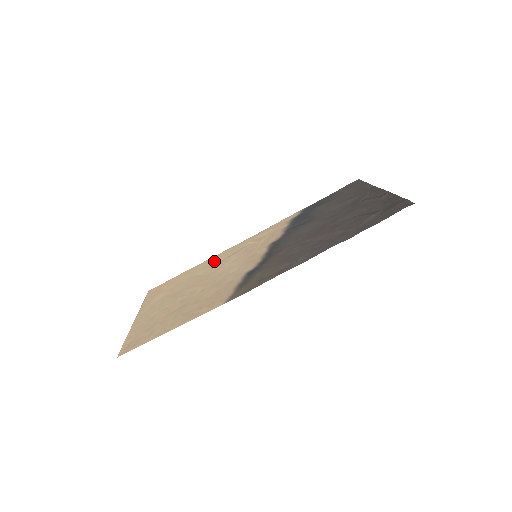
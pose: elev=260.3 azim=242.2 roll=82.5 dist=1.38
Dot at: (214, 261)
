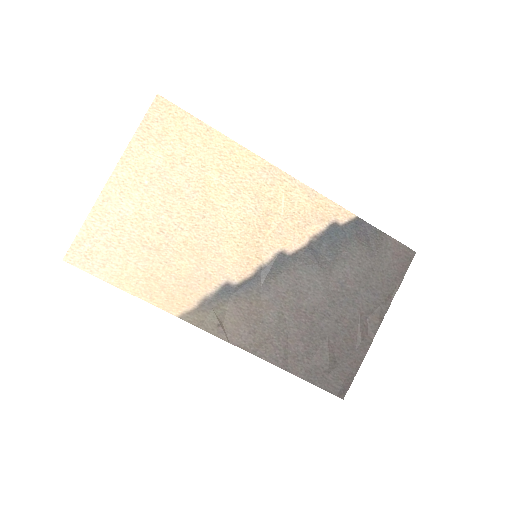
Dot at: (239, 171)
